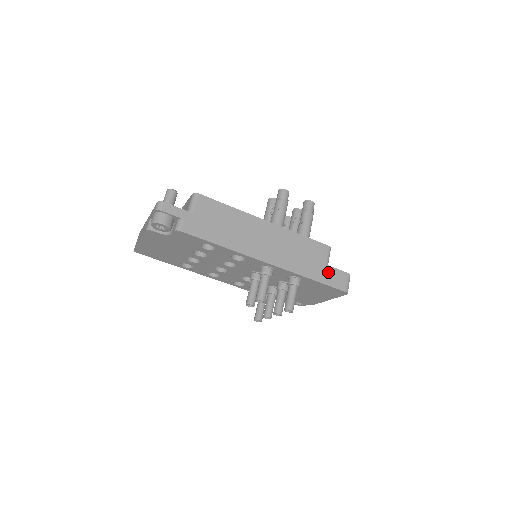
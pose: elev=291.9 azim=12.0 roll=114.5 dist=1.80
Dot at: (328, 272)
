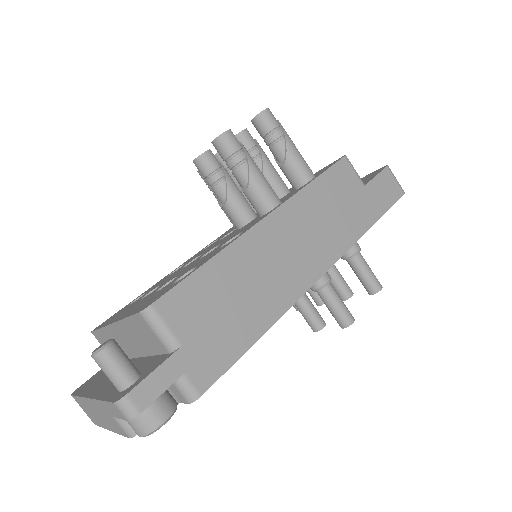
Dot at: (373, 194)
